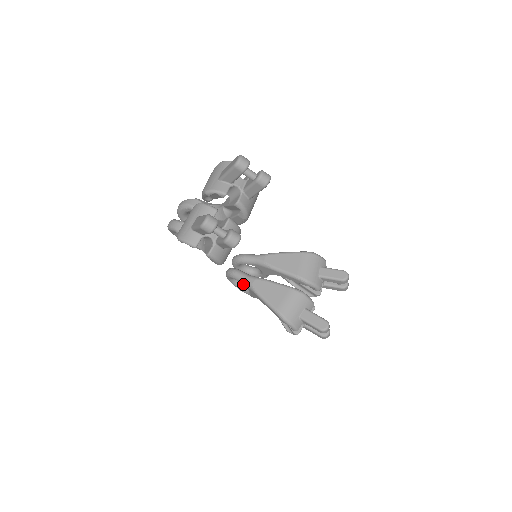
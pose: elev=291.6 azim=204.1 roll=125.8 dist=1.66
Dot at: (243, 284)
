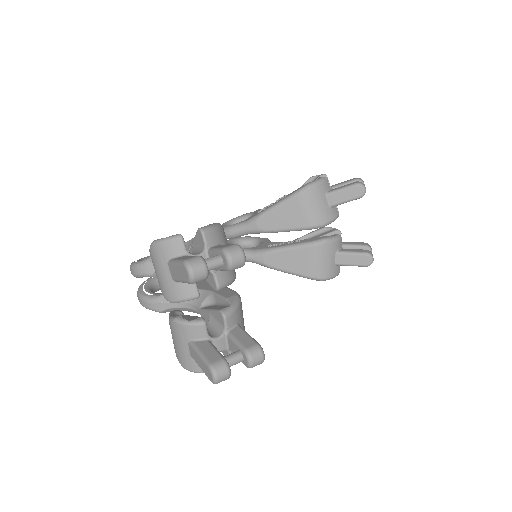
Dot at: occluded
